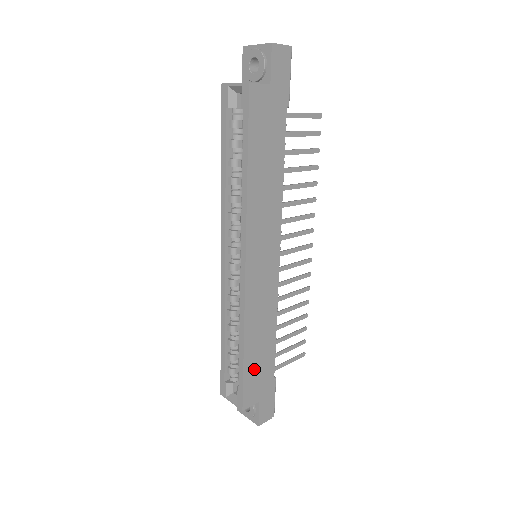
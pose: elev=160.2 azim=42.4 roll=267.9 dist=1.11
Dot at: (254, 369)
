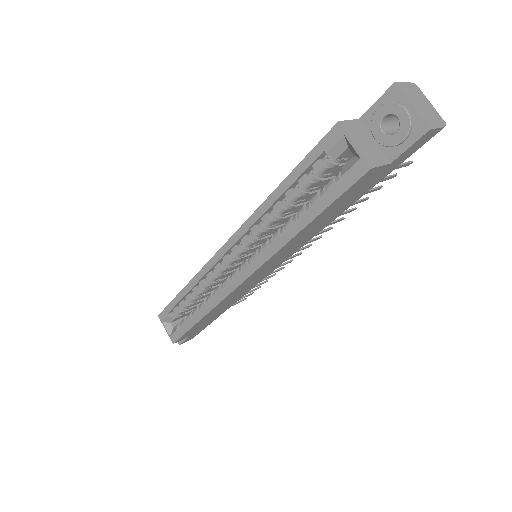
Dot at: (200, 324)
